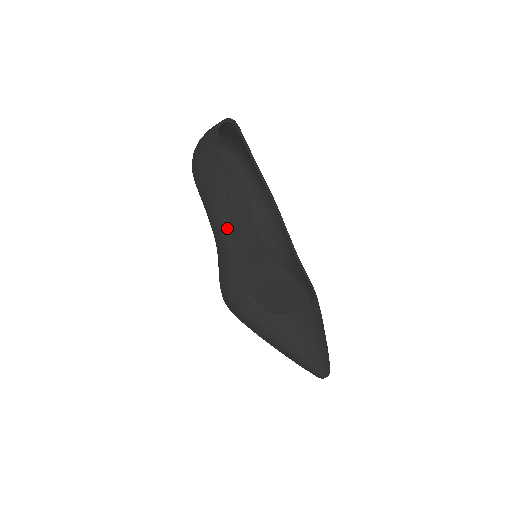
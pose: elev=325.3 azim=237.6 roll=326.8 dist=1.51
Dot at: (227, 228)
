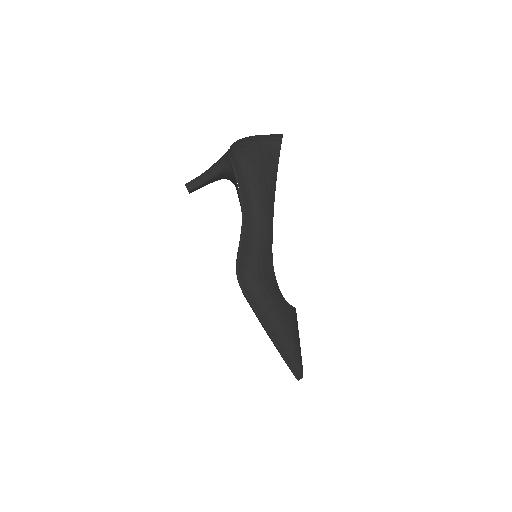
Dot at: (271, 215)
